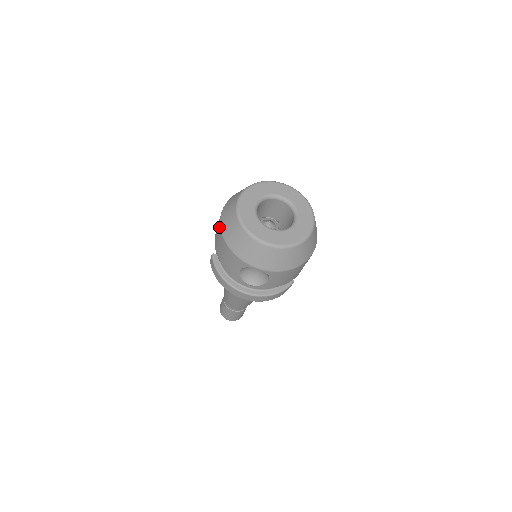
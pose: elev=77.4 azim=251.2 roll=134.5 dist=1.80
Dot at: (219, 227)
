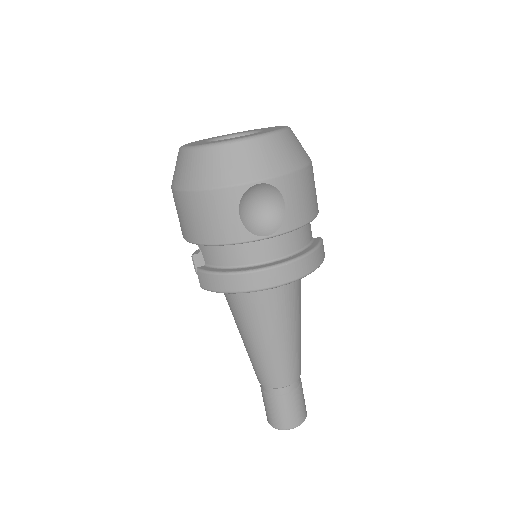
Dot at: (178, 196)
